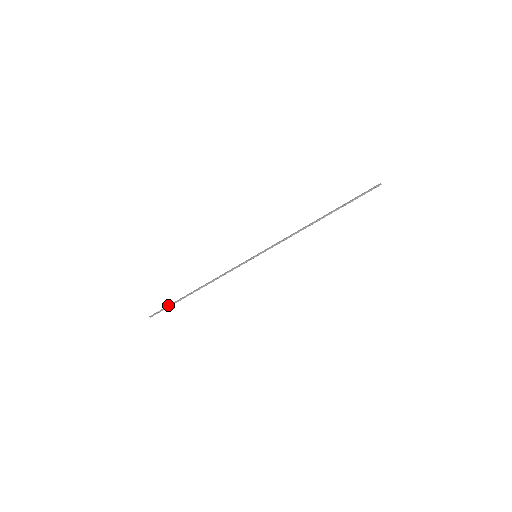
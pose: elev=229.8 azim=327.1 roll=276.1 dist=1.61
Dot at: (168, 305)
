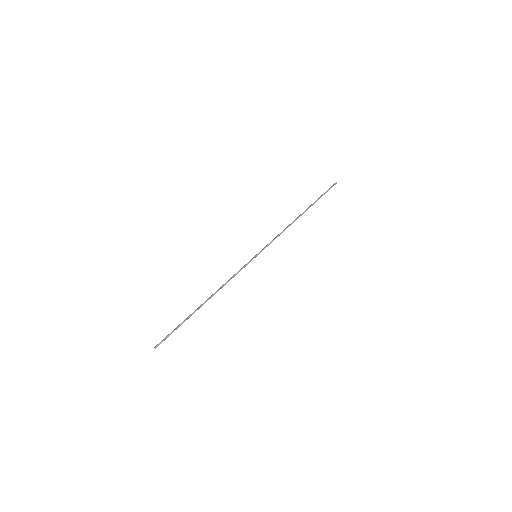
Dot at: (175, 328)
